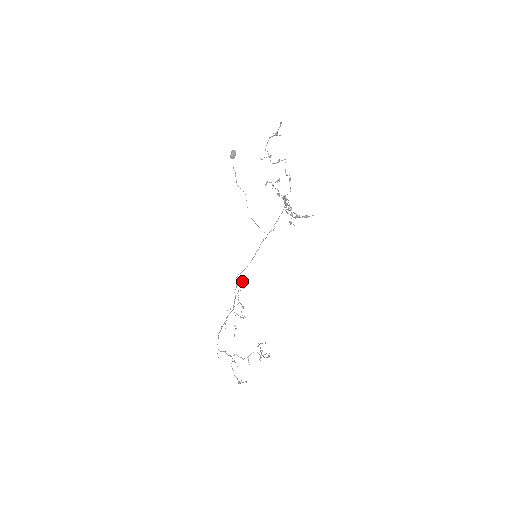
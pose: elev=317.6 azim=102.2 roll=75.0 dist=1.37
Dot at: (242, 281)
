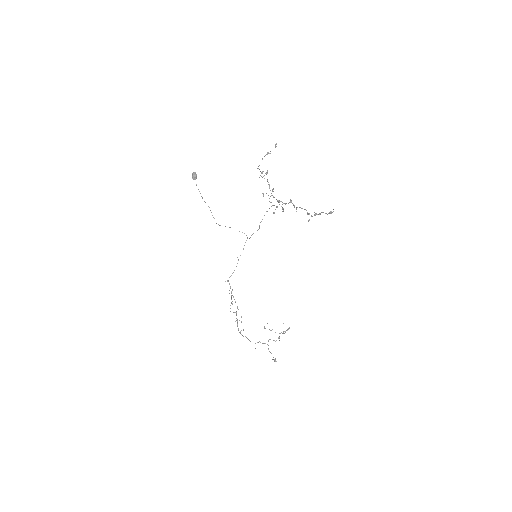
Dot at: occluded
